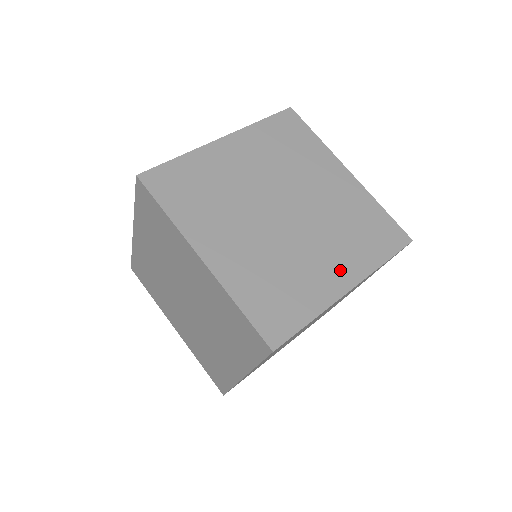
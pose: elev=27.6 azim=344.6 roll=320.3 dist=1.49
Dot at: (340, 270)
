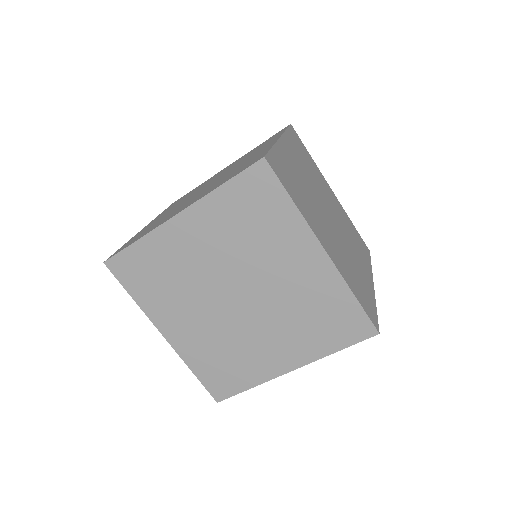
Dot at: (365, 269)
